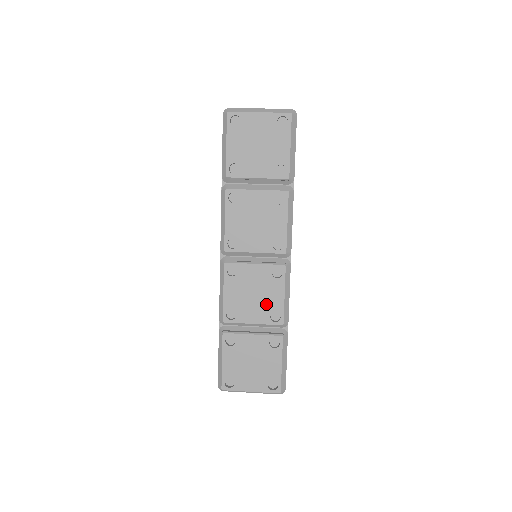
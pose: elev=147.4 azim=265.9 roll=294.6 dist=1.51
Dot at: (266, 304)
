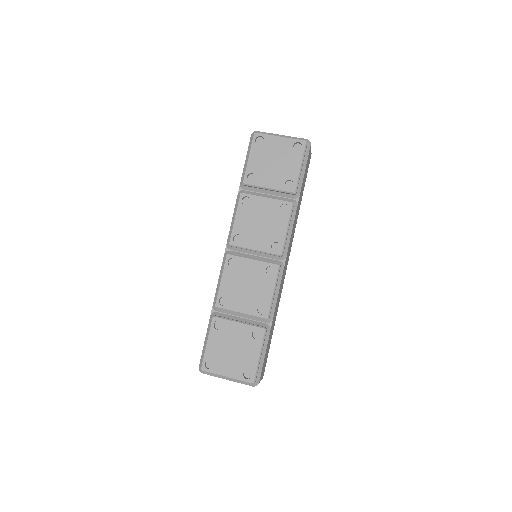
Dot at: (256, 297)
